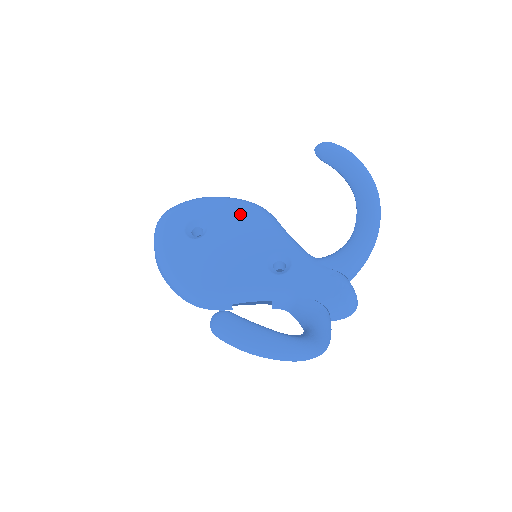
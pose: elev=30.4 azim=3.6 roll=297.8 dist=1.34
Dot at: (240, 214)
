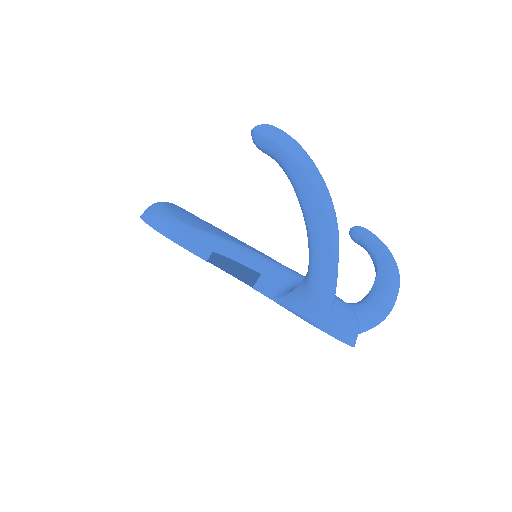
Dot at: occluded
